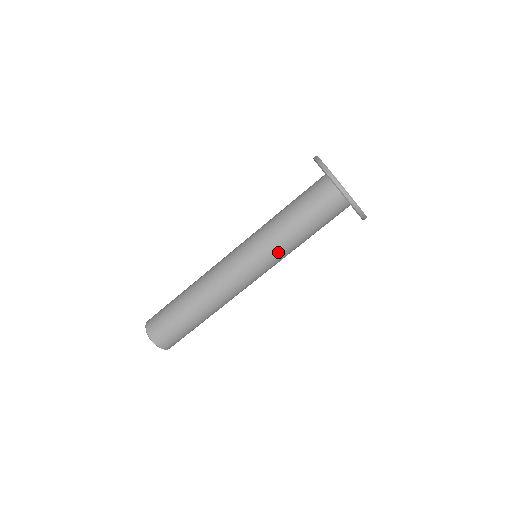
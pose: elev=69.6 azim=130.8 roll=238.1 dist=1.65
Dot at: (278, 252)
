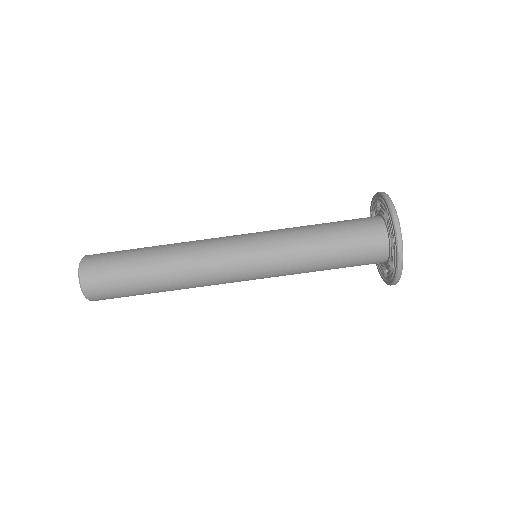
Dot at: (287, 272)
